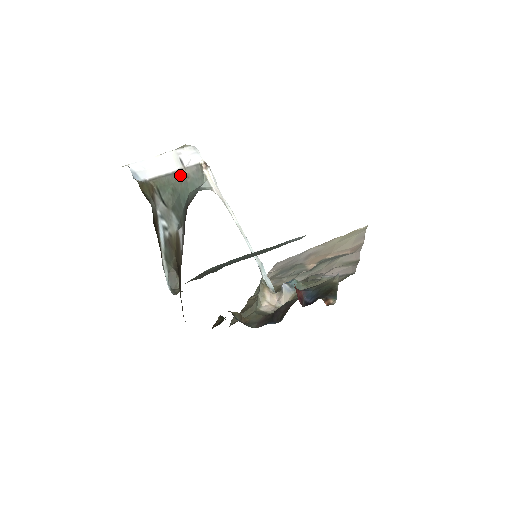
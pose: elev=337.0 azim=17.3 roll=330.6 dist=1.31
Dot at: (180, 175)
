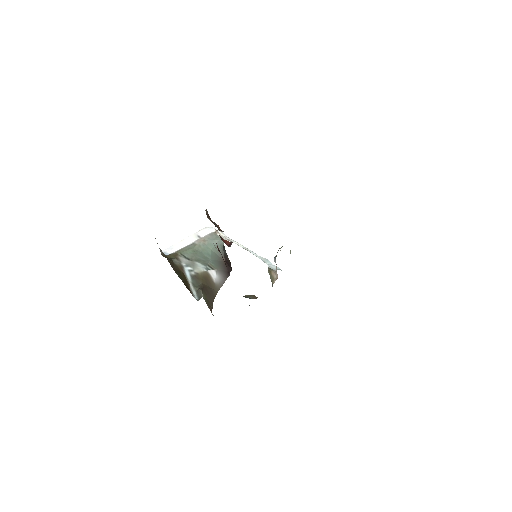
Dot at: (198, 243)
